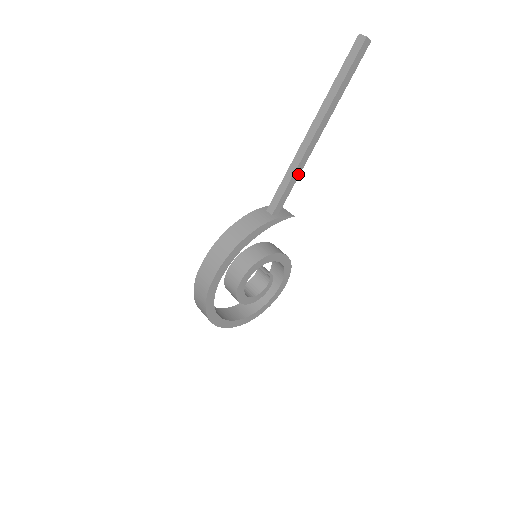
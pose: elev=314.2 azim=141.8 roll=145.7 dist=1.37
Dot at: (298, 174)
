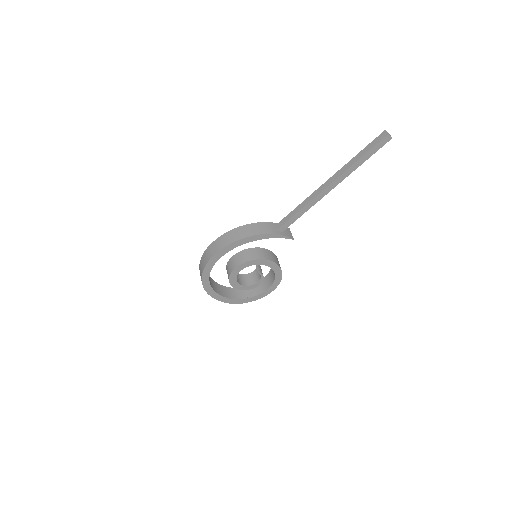
Dot at: (306, 210)
